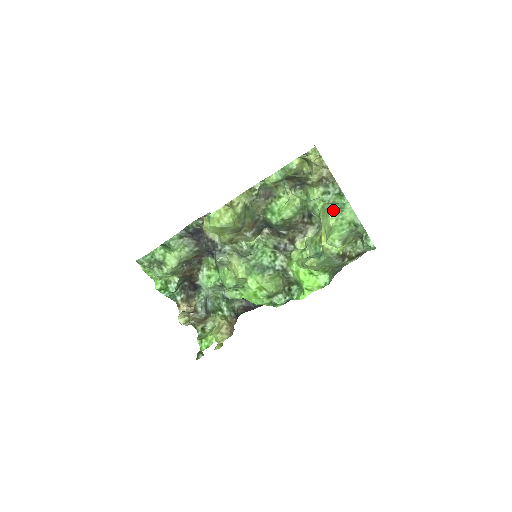
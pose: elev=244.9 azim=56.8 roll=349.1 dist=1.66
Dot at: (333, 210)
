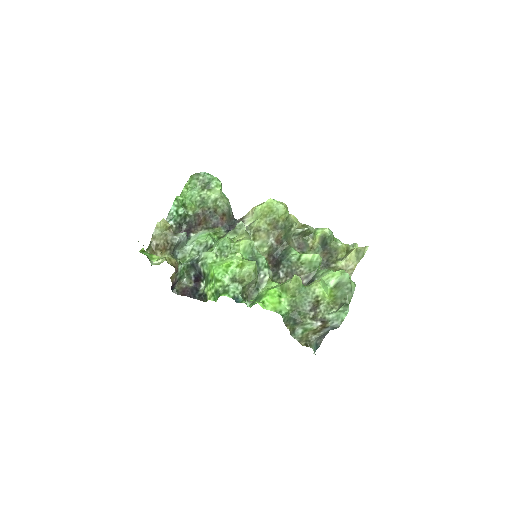
Dot at: occluded
